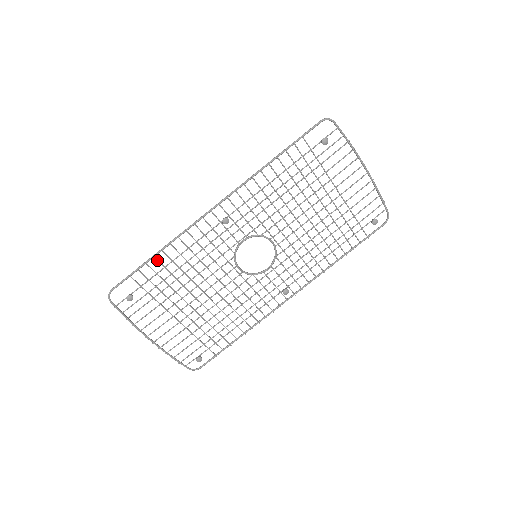
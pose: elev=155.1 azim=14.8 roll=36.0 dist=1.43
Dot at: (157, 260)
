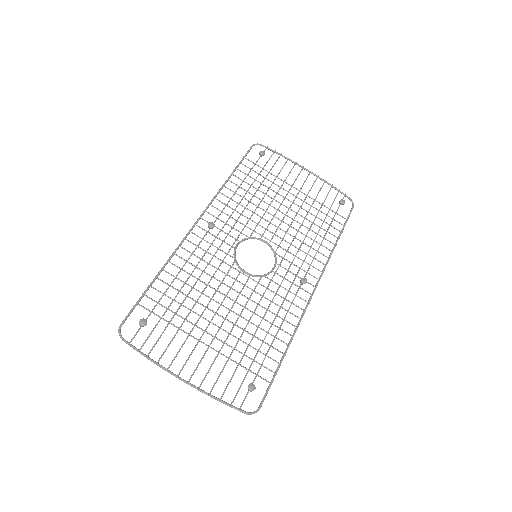
Dot at: (160, 280)
